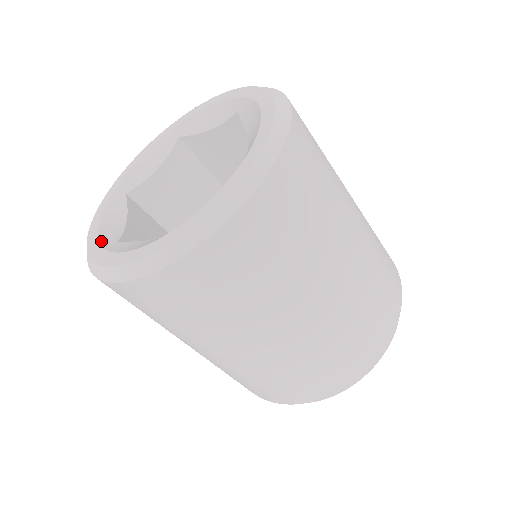
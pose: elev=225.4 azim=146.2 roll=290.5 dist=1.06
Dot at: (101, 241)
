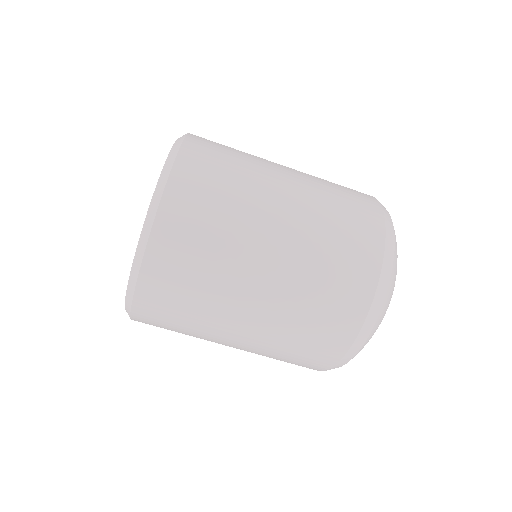
Dot at: occluded
